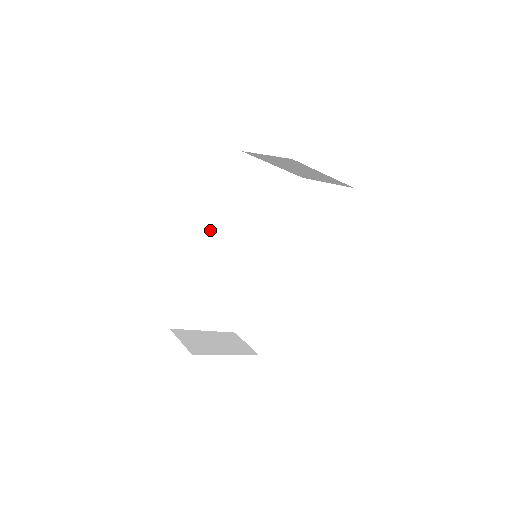
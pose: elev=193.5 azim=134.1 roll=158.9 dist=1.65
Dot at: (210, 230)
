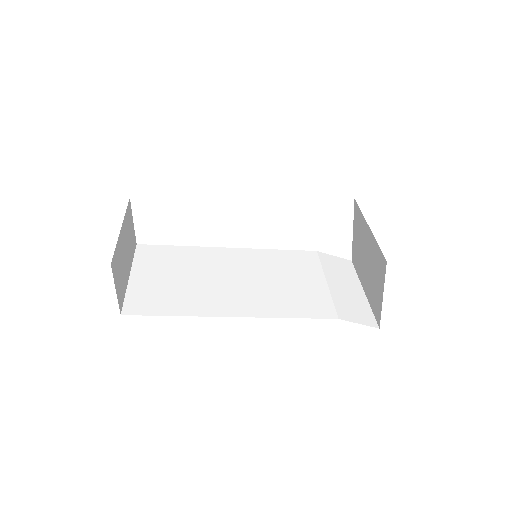
Dot at: occluded
